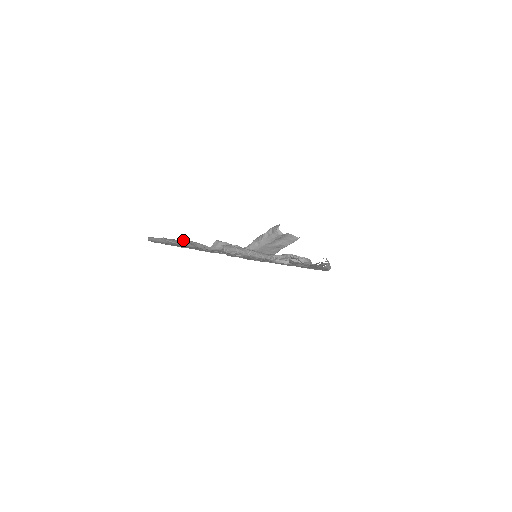
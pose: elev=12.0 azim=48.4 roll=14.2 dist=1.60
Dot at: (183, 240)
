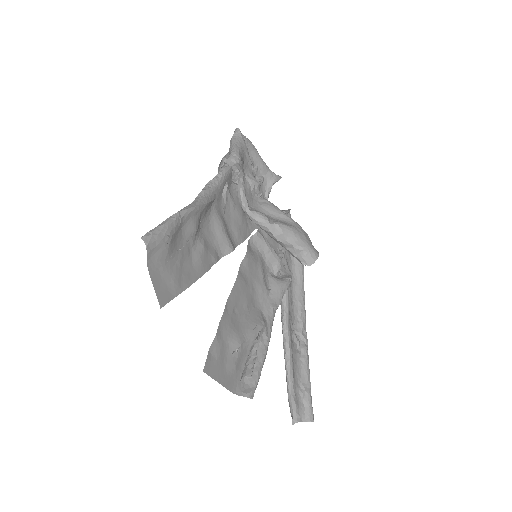
Dot at: (189, 214)
